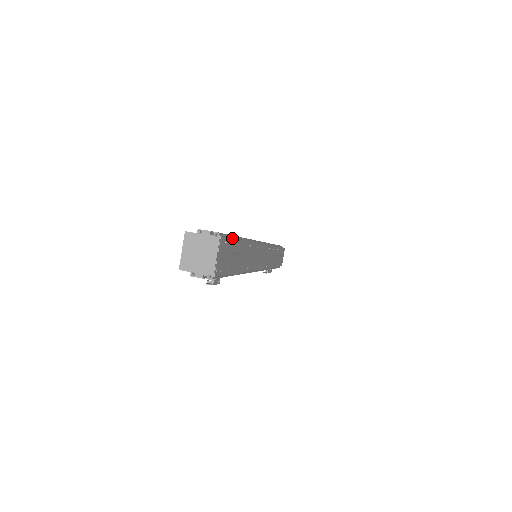
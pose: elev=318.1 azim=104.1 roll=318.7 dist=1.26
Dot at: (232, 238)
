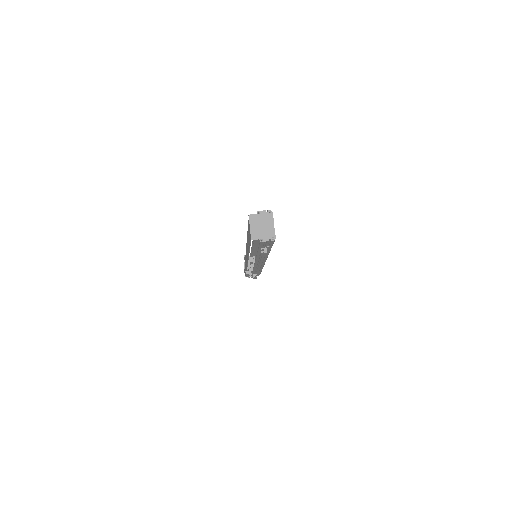
Dot at: occluded
